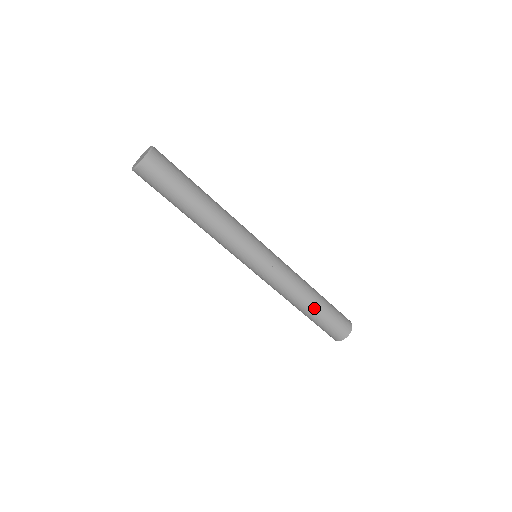
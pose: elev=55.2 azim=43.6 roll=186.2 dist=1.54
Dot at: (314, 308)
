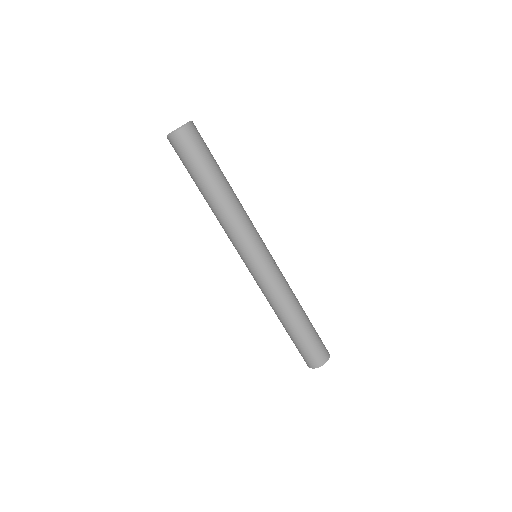
Dot at: (302, 321)
